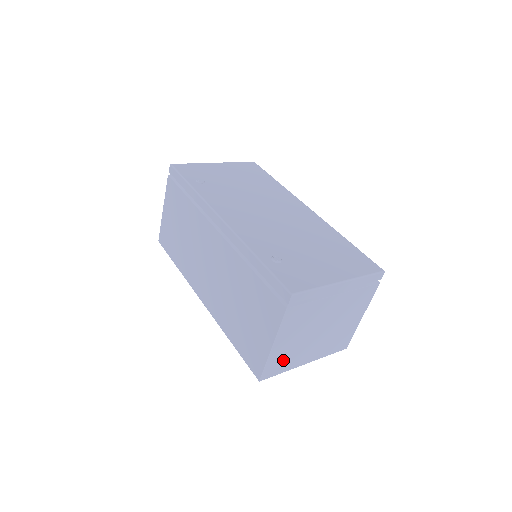
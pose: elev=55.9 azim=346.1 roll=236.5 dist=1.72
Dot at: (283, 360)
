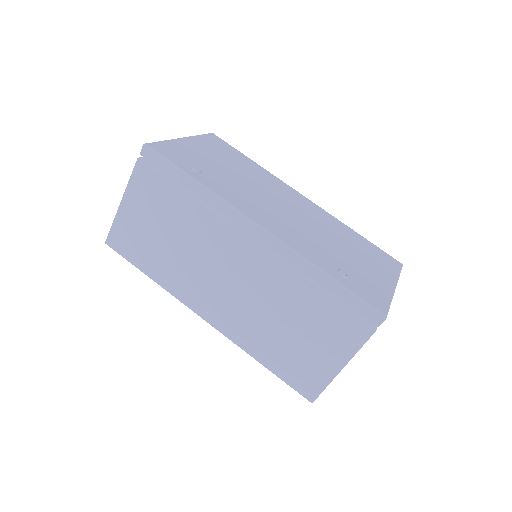
Dot at: occluded
